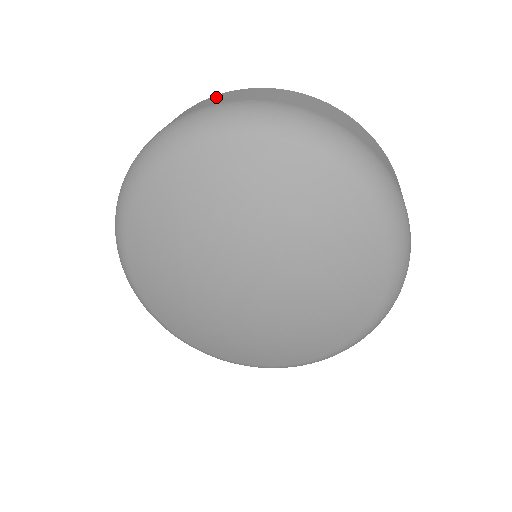
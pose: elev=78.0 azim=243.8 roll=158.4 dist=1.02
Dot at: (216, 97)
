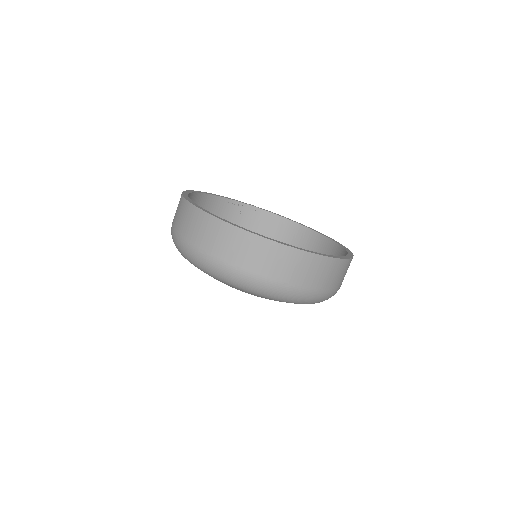
Dot at: (230, 236)
